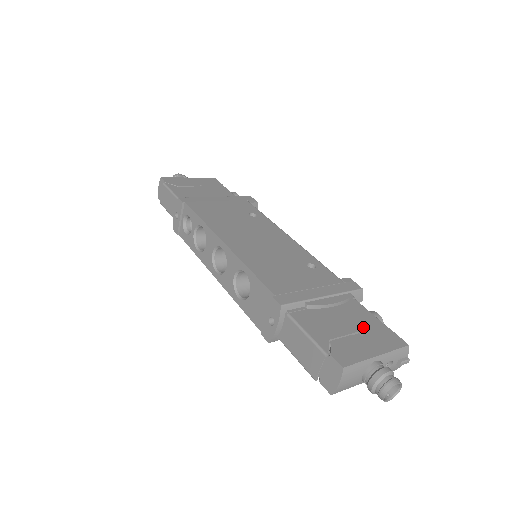
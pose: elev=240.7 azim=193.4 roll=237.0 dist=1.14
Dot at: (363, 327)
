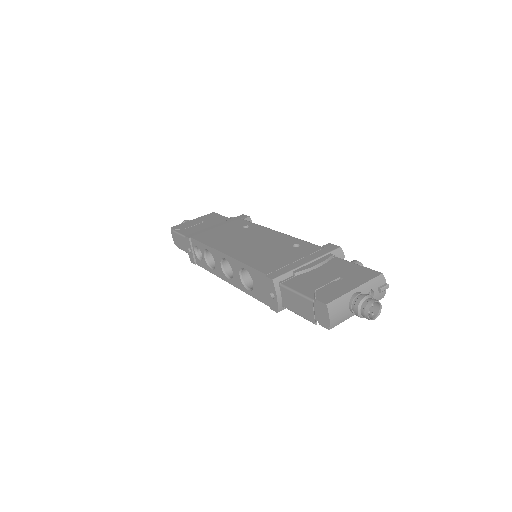
Dot at: (343, 273)
